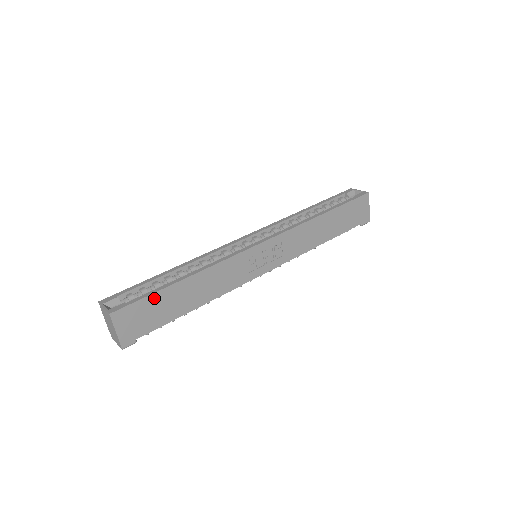
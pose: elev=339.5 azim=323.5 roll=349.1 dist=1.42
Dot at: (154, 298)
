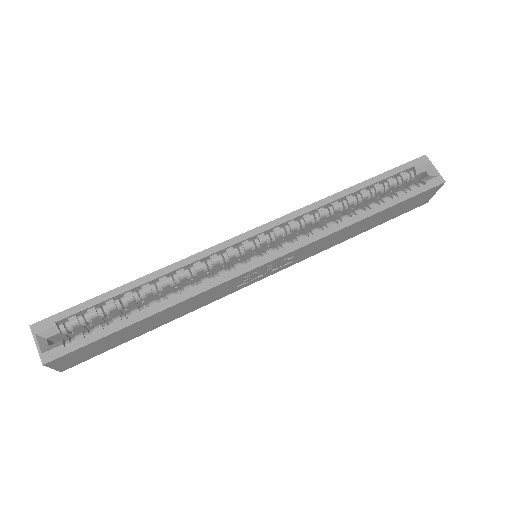
Dot at: (105, 338)
